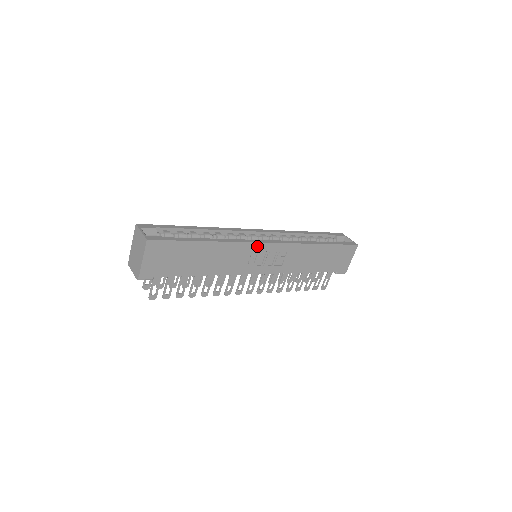
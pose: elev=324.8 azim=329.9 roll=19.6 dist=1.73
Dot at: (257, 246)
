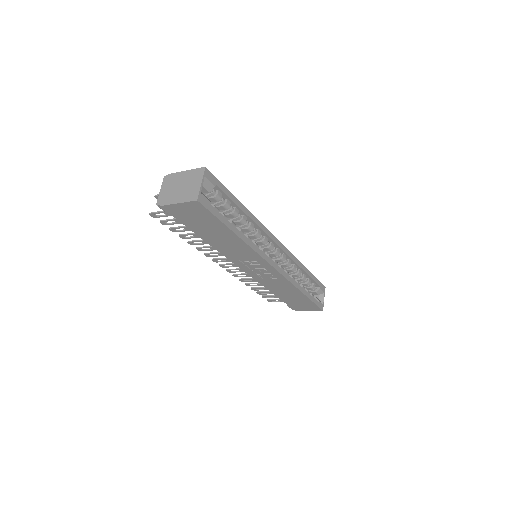
Dot at: (264, 262)
